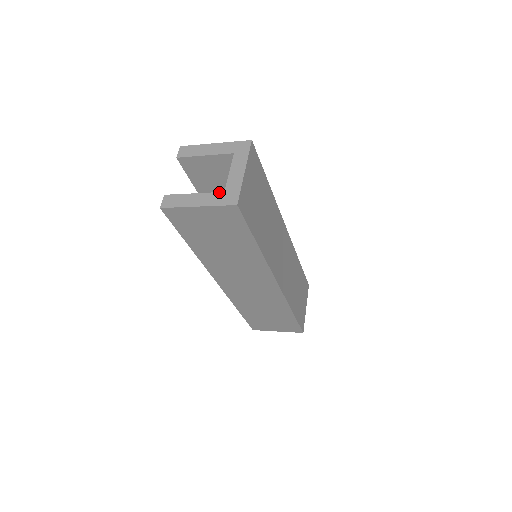
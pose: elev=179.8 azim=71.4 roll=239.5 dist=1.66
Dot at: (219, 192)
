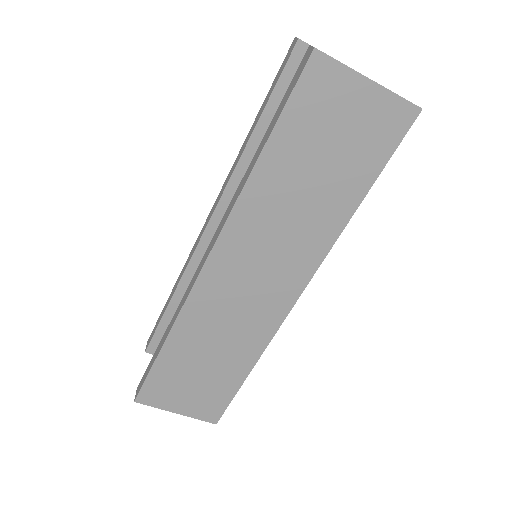
Dot at: occluded
